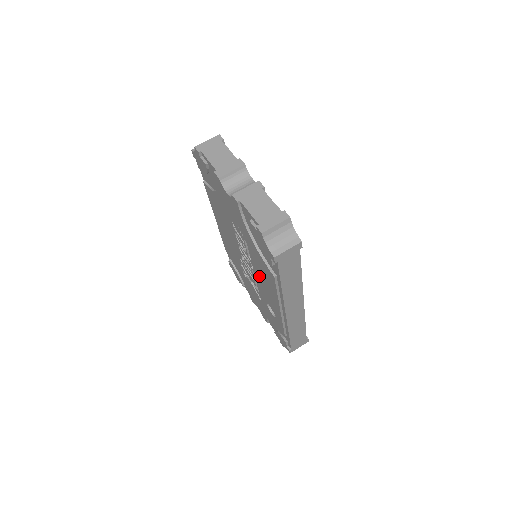
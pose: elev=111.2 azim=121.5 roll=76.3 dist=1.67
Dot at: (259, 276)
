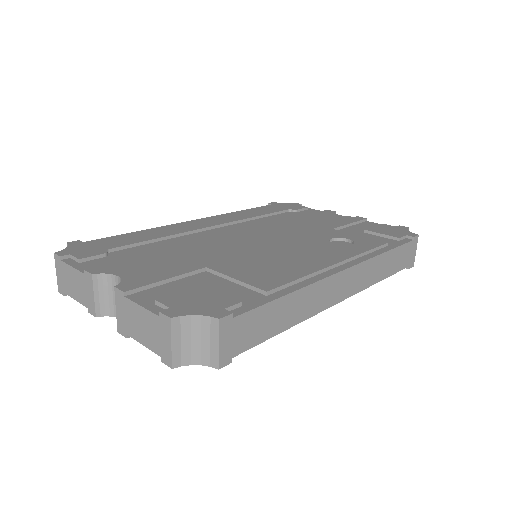
Dot at: occluded
